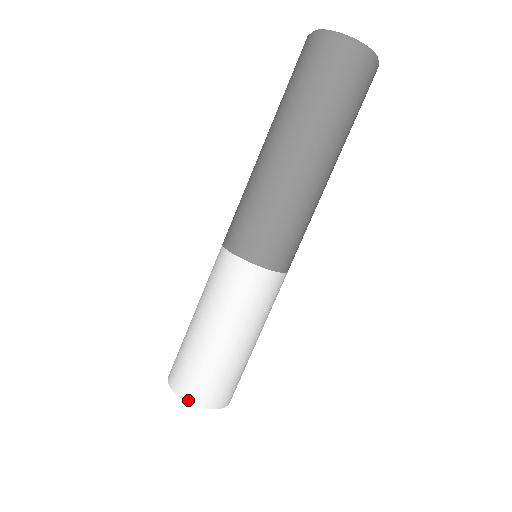
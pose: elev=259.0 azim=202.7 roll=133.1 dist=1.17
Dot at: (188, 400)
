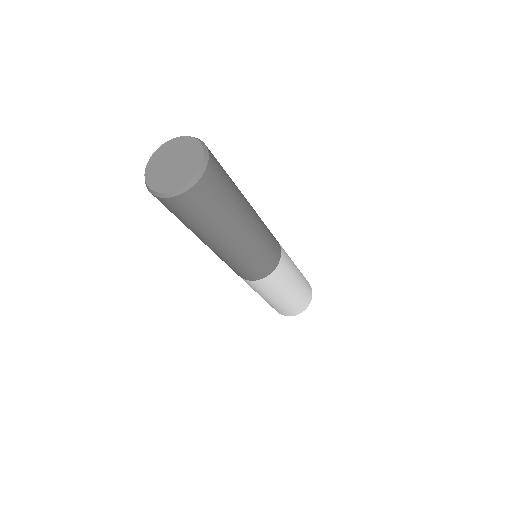
Dot at: occluded
